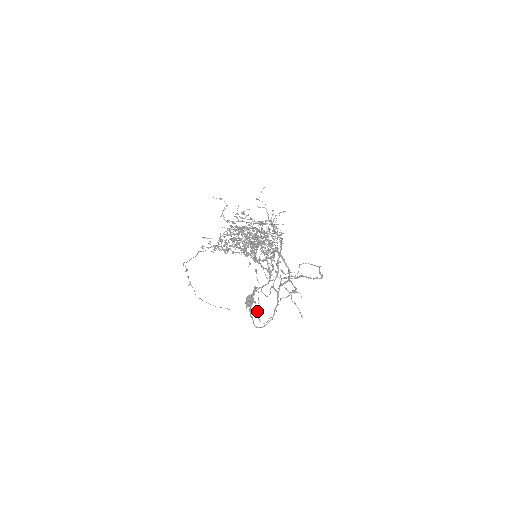
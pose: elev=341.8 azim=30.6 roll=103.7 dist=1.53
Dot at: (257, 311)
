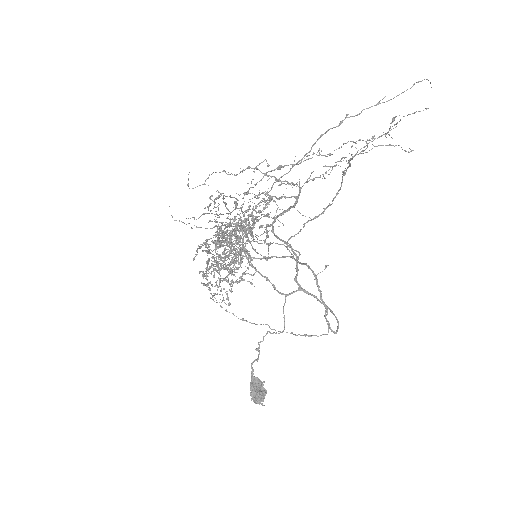
Dot at: (306, 335)
